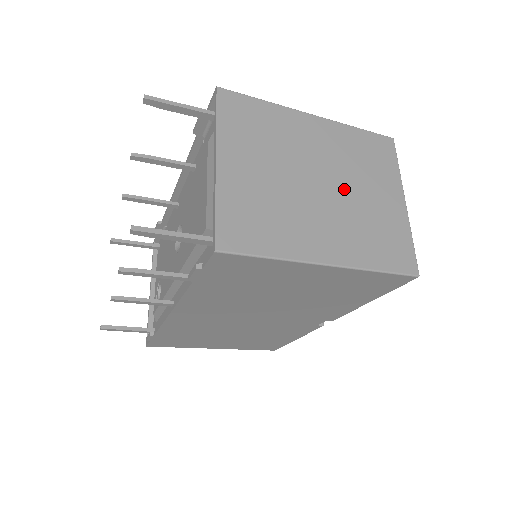
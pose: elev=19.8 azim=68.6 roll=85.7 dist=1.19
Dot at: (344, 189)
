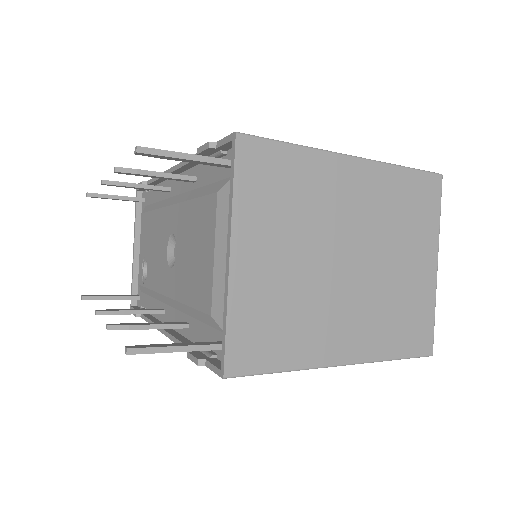
Dot at: (374, 263)
